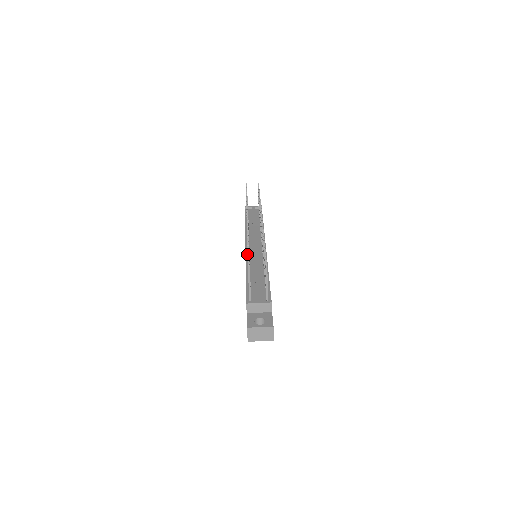
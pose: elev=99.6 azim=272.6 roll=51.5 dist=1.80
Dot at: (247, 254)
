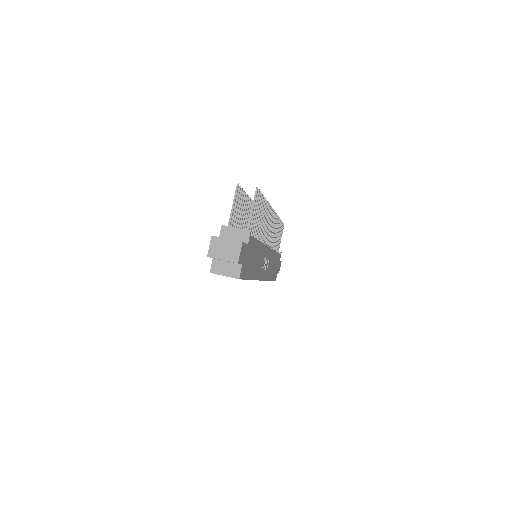
Dot at: (242, 191)
